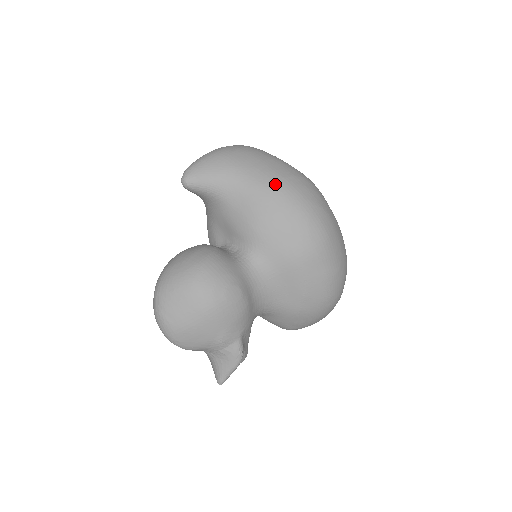
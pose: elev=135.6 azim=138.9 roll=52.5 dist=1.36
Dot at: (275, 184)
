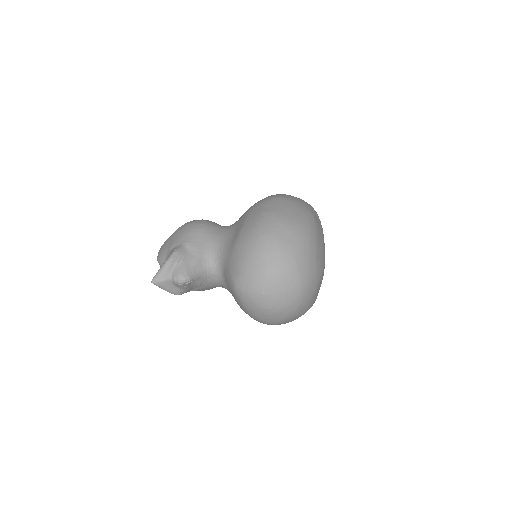
Dot at: occluded
